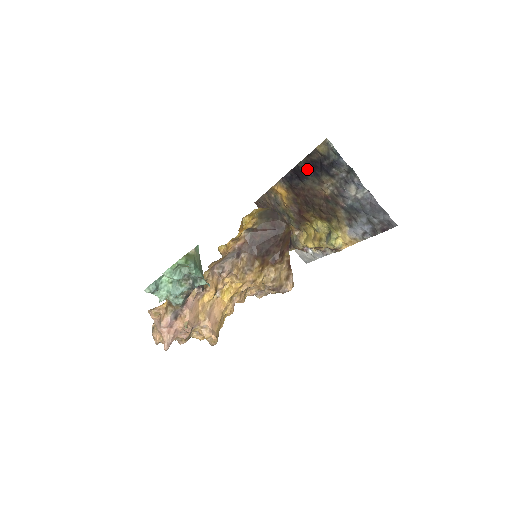
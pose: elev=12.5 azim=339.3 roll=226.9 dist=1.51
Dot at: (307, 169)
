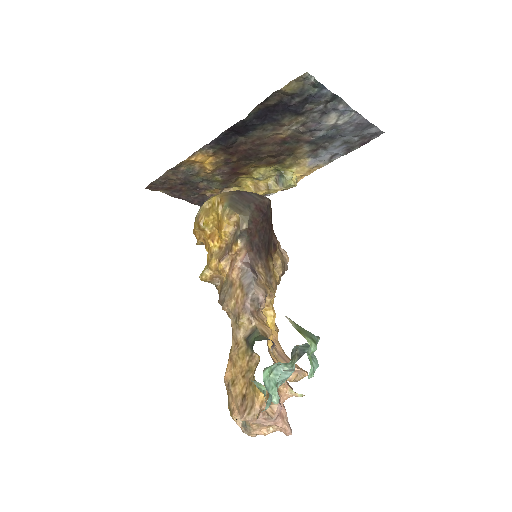
Dot at: (257, 119)
